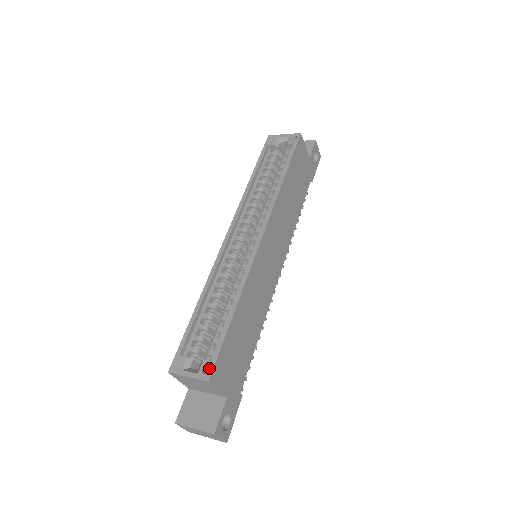
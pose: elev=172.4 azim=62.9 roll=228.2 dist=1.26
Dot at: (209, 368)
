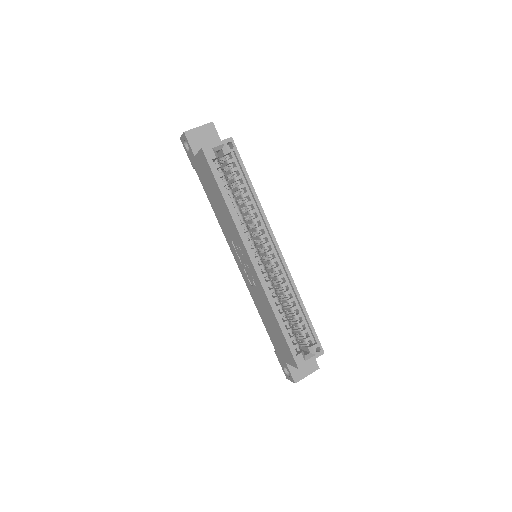
Dot at: (314, 347)
